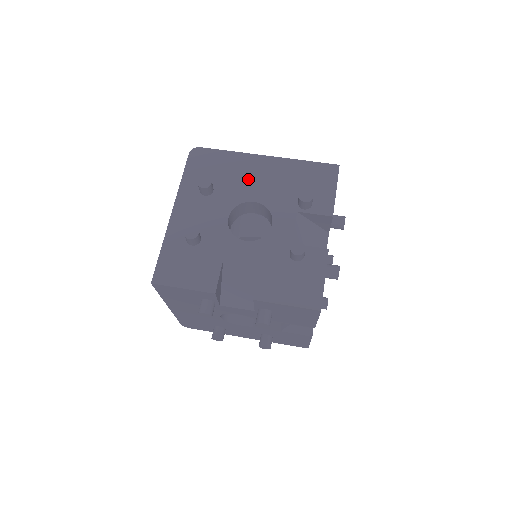
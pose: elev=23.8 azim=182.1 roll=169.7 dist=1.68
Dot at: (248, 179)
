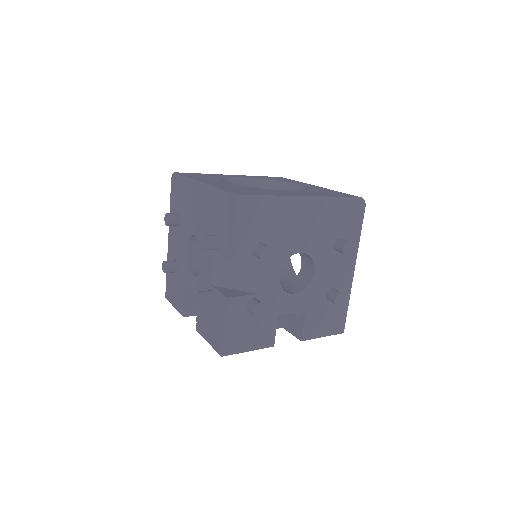
Dot at: (193, 210)
